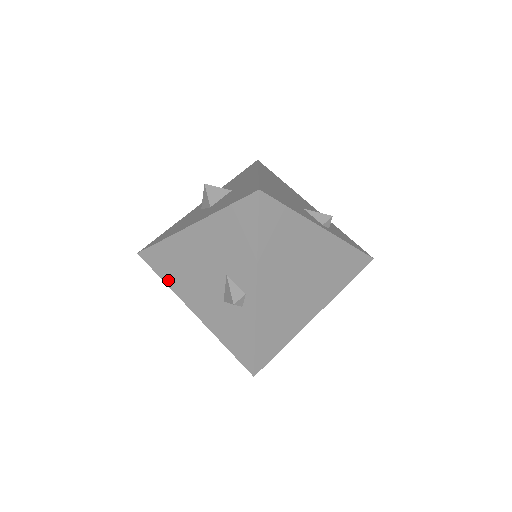
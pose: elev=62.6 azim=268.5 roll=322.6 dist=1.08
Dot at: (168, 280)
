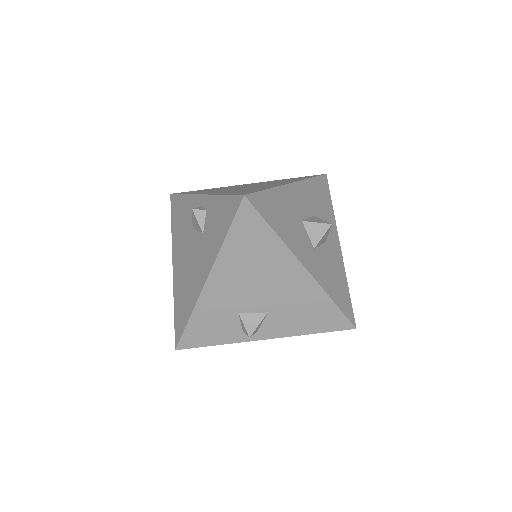
Dot at: (189, 310)
